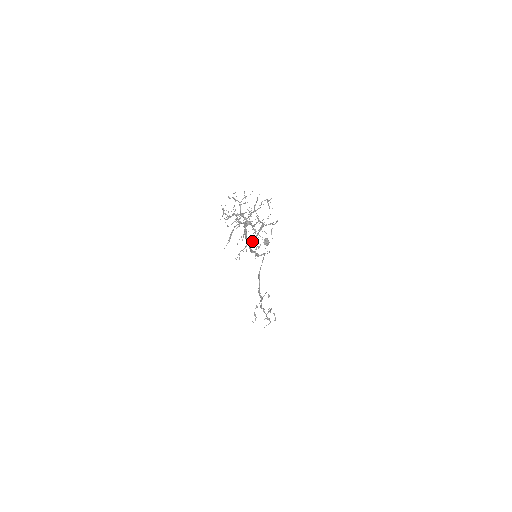
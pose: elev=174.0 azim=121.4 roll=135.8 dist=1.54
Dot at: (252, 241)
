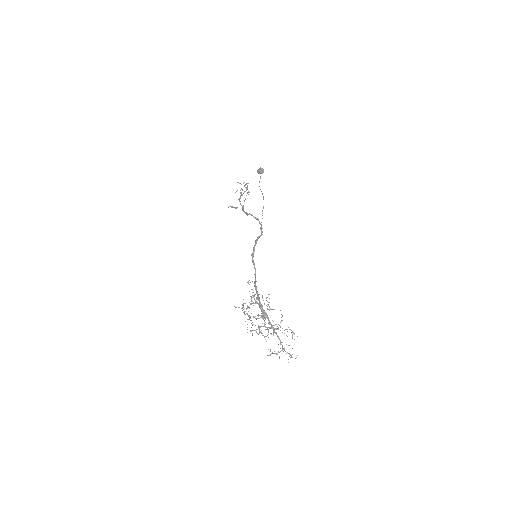
Dot at: occluded
